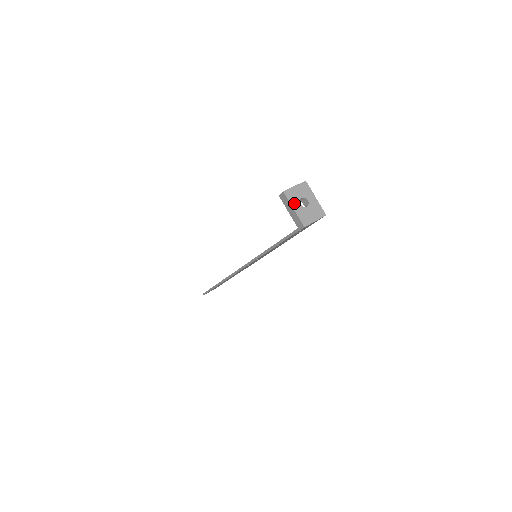
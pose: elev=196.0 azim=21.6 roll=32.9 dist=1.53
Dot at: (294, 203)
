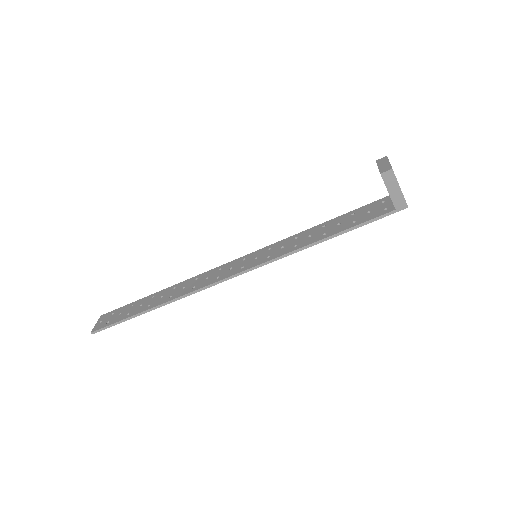
Dot at: occluded
